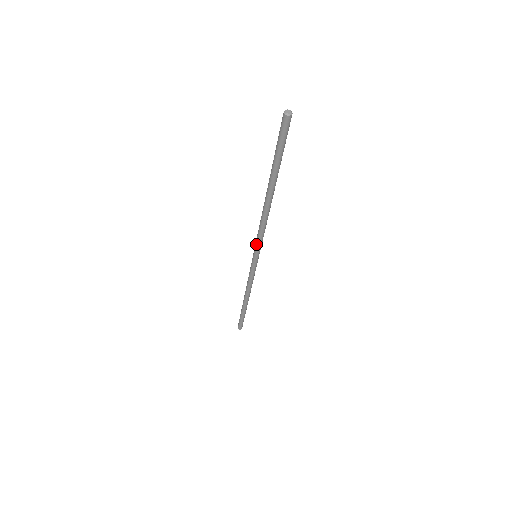
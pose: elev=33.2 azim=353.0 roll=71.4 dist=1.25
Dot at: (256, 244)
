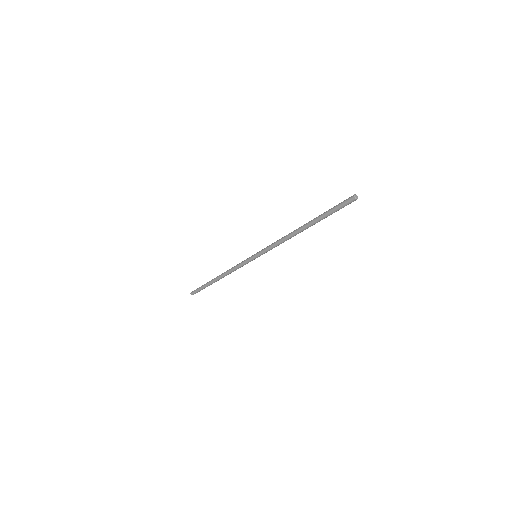
Dot at: (265, 251)
